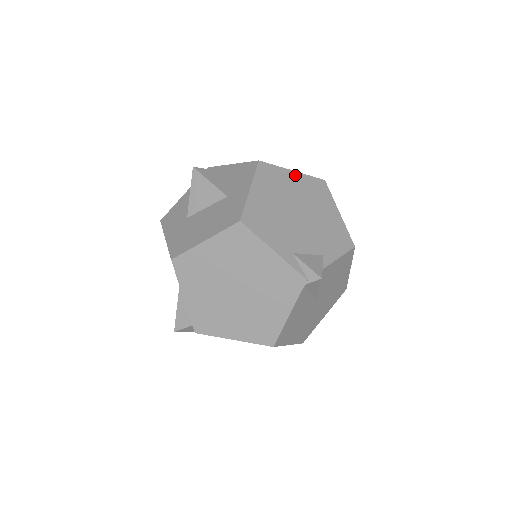
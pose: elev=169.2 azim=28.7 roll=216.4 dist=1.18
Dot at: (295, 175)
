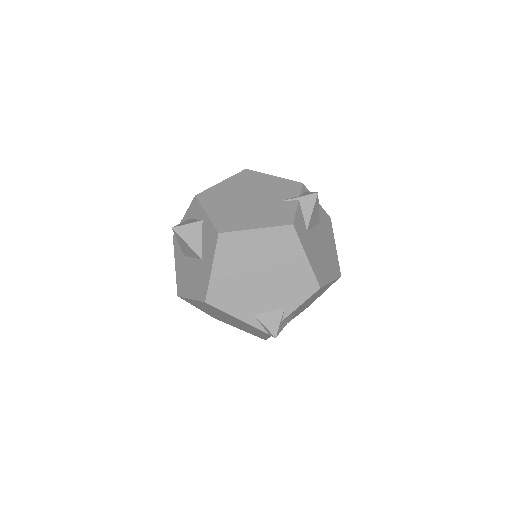
Dot at: (258, 233)
